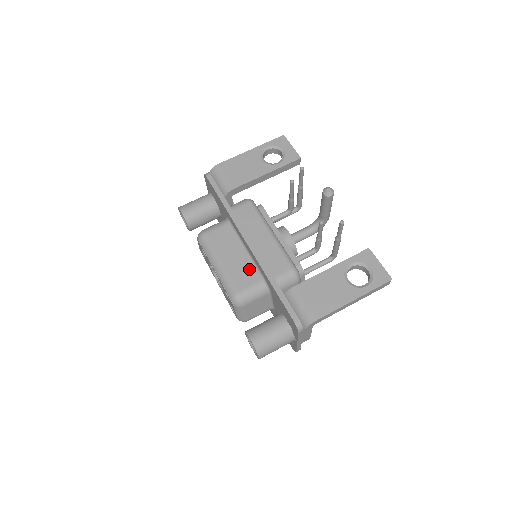
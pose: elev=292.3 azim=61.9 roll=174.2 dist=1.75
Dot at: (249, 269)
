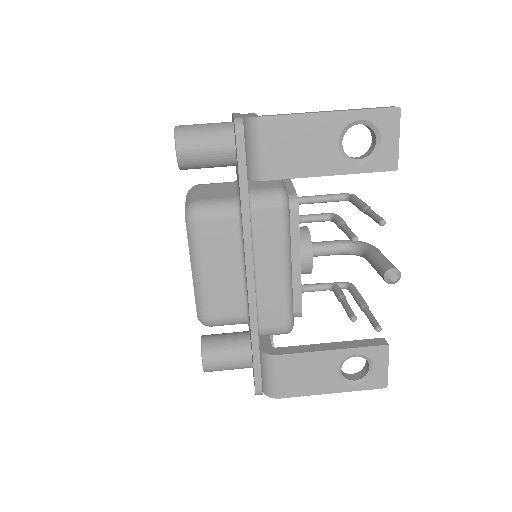
Dot at: (236, 295)
